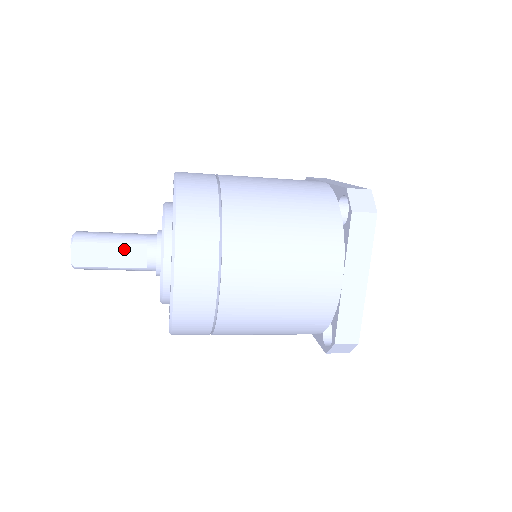
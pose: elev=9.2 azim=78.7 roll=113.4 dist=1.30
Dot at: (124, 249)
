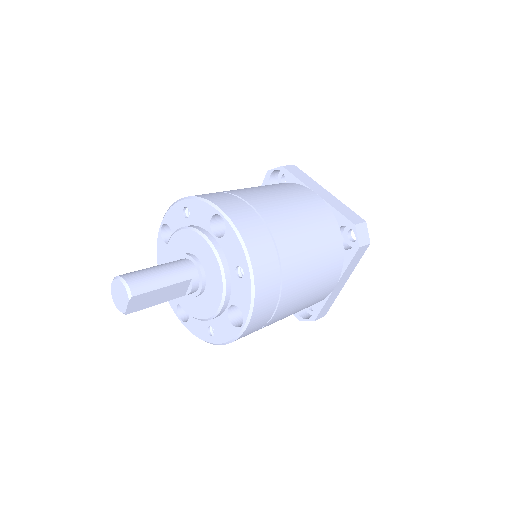
Dot at: (173, 288)
